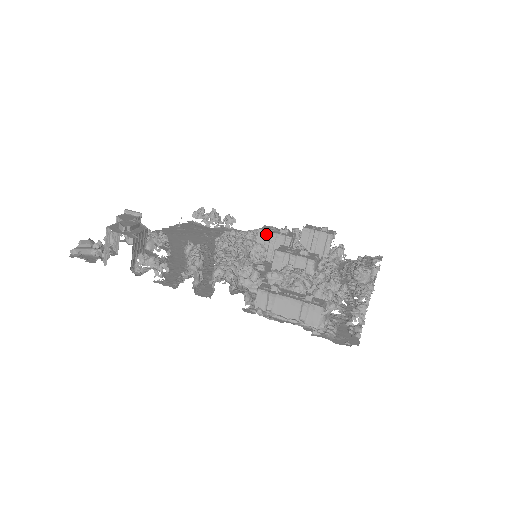
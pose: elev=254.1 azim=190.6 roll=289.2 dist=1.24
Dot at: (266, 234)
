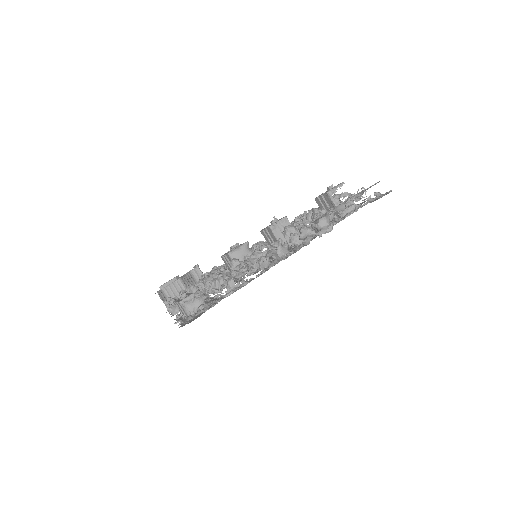
Dot at: (264, 232)
